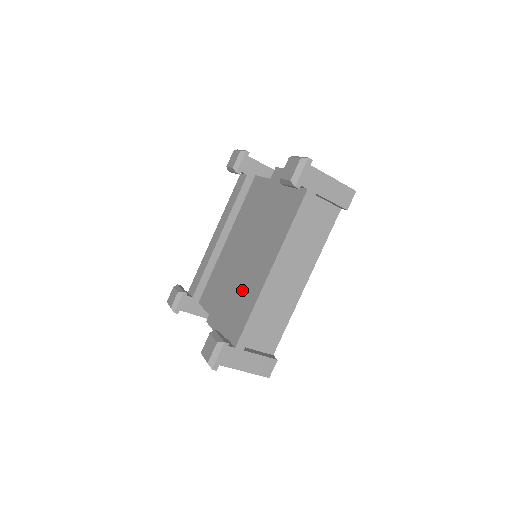
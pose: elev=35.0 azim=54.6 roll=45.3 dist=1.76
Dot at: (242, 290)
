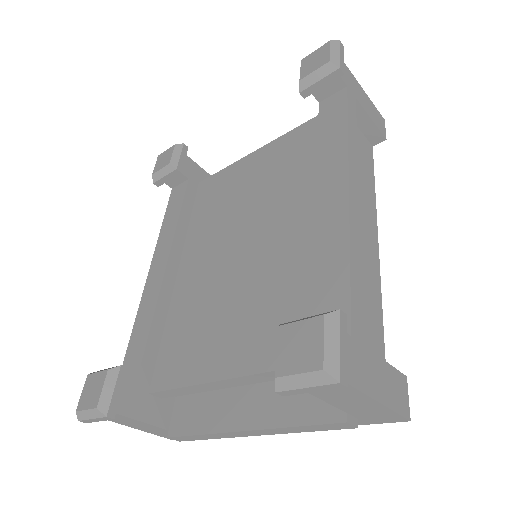
Dot at: (273, 283)
